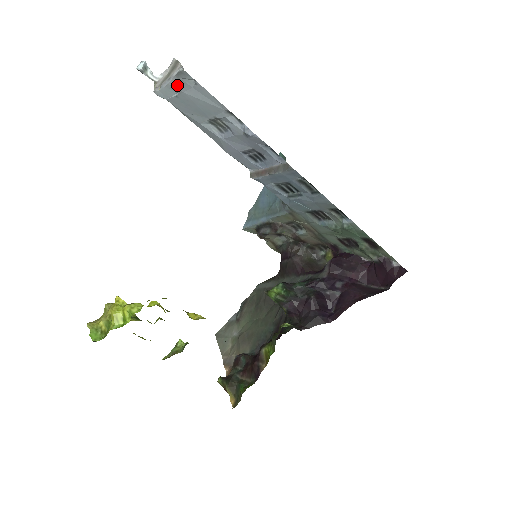
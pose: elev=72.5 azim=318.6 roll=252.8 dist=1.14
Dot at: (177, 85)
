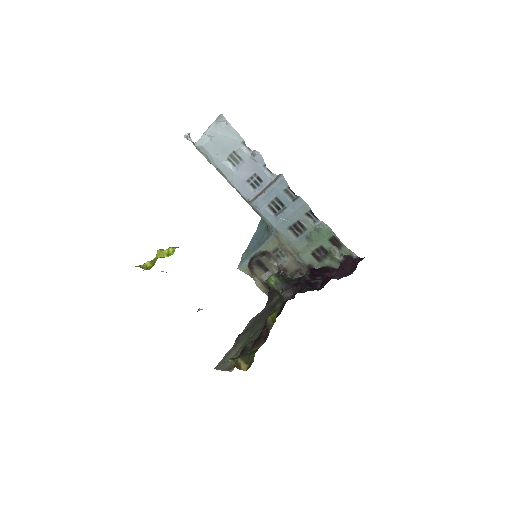
Dot at: (214, 129)
